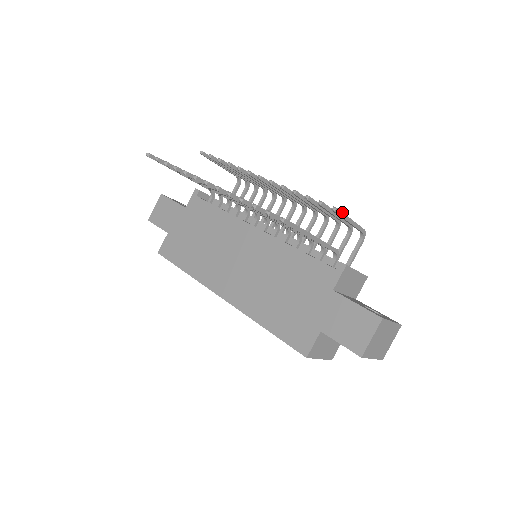
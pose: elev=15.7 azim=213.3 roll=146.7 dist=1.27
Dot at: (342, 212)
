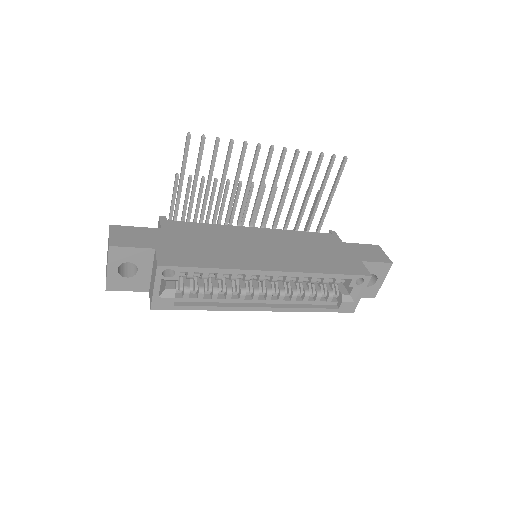
Dot at: occluded
